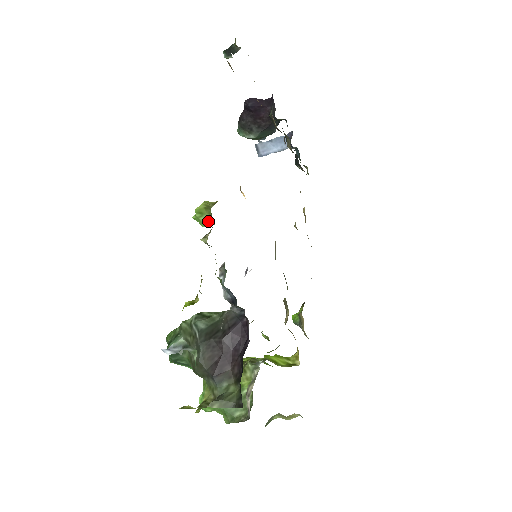
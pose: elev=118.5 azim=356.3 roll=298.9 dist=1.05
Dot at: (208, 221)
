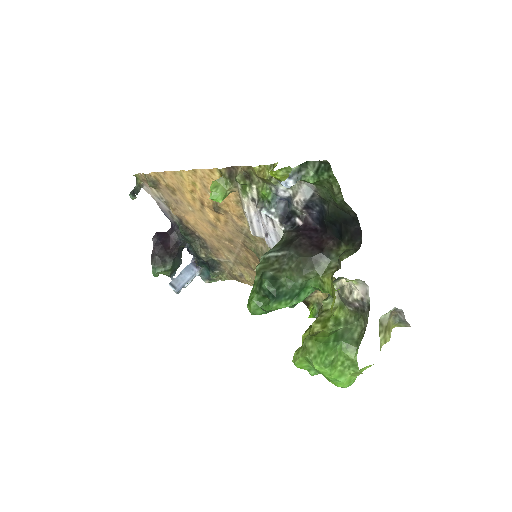
Dot at: (224, 190)
